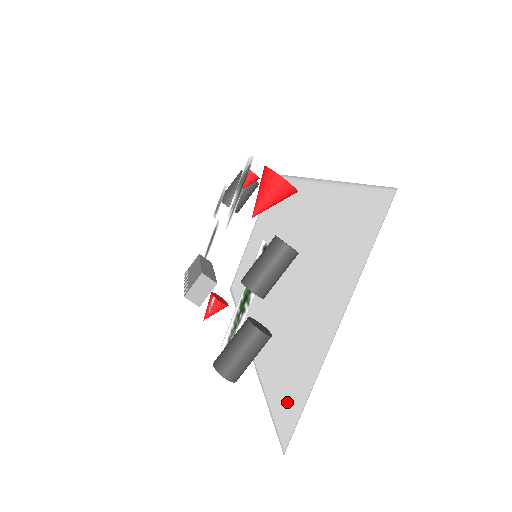
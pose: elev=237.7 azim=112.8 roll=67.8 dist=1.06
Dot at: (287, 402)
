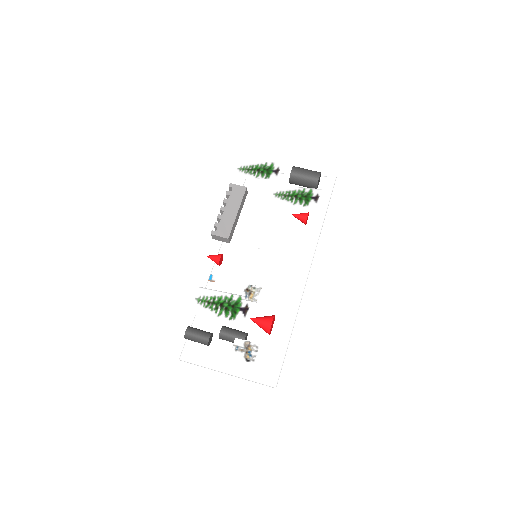
Dot at: (195, 347)
